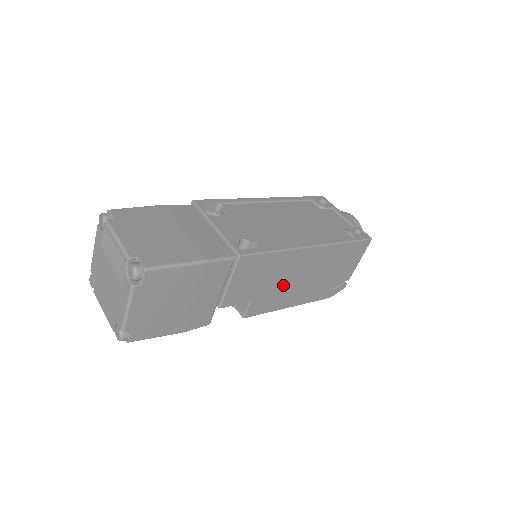
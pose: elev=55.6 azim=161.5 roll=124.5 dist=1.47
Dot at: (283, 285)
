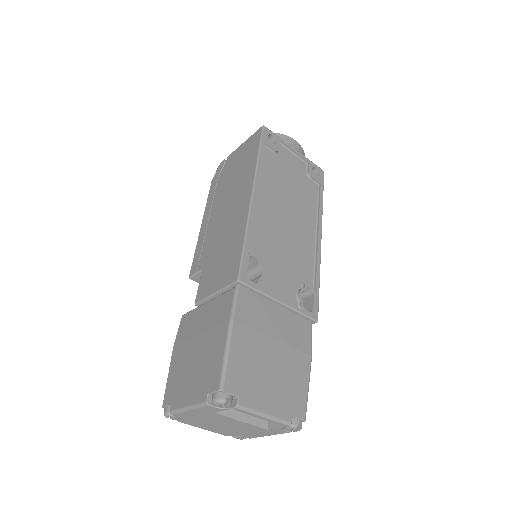
Dot at: occluded
